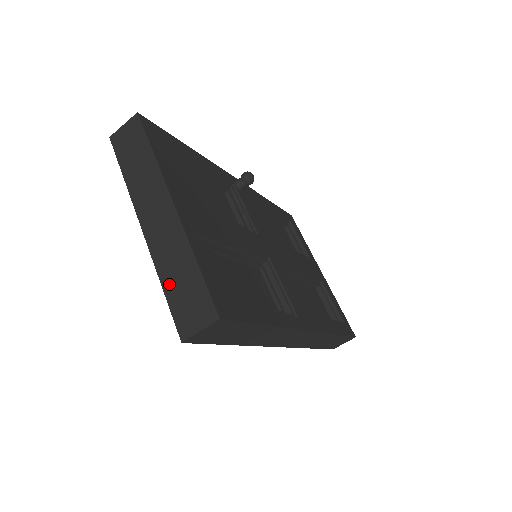
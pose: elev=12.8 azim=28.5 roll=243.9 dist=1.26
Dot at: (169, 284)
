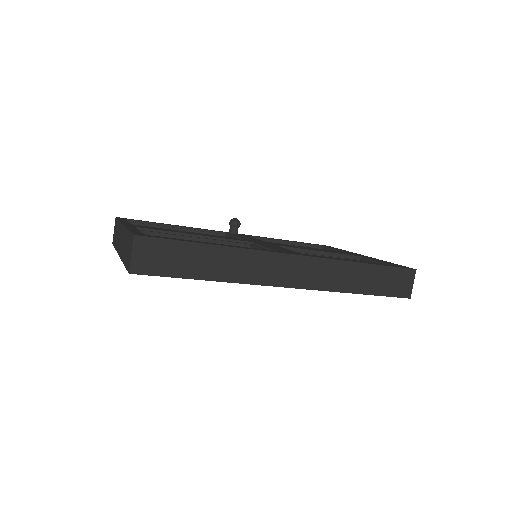
Dot at: (125, 258)
